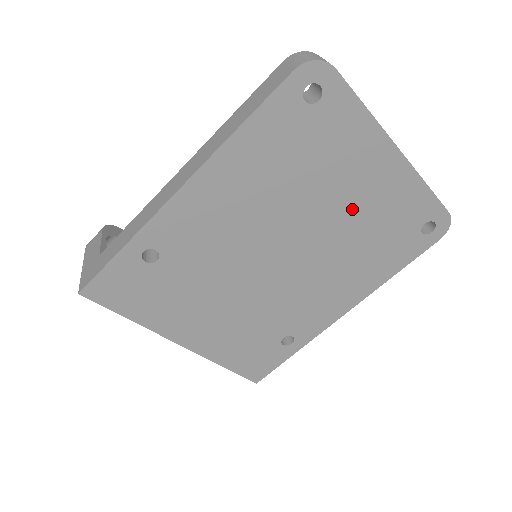
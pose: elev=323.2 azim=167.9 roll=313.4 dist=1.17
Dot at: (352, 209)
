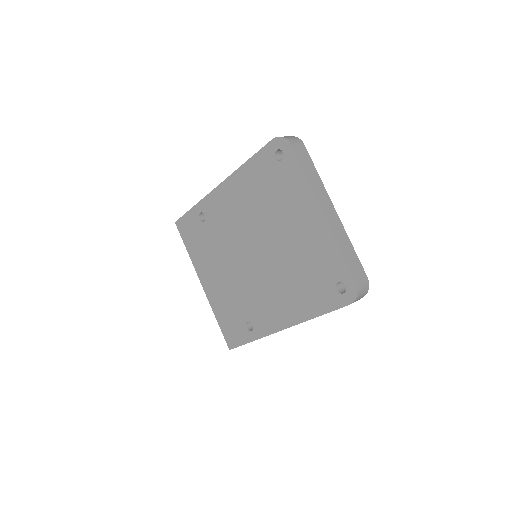
Dot at: (293, 242)
